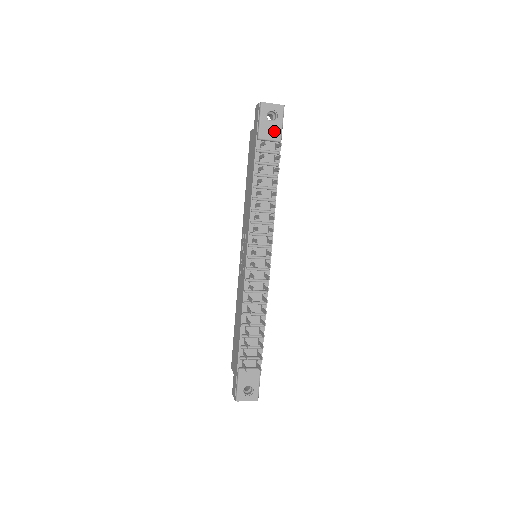
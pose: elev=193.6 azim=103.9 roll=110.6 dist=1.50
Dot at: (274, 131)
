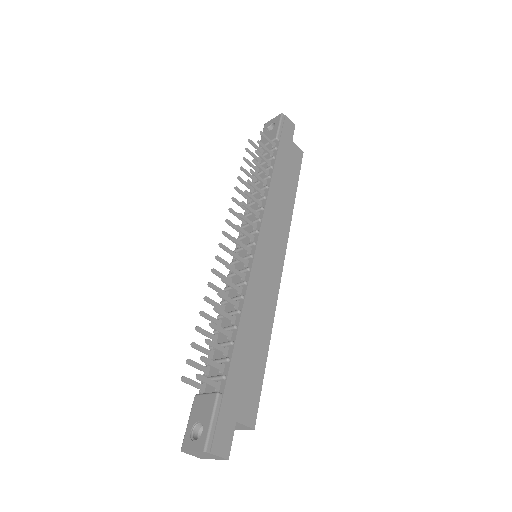
Dot at: (271, 135)
